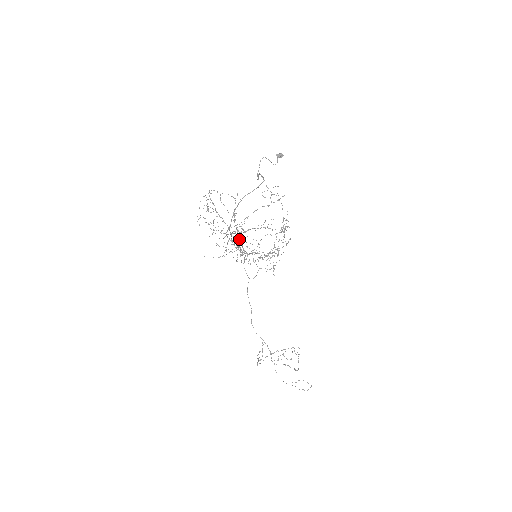
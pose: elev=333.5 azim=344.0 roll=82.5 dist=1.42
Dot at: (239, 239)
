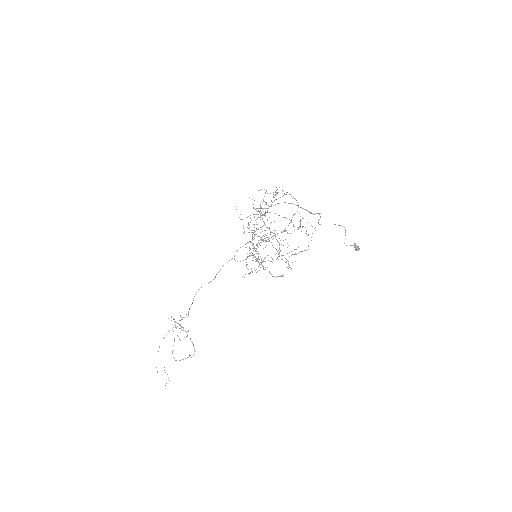
Dot at: (265, 238)
